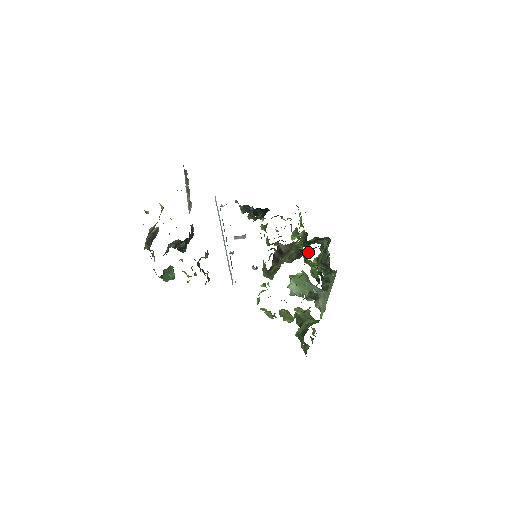
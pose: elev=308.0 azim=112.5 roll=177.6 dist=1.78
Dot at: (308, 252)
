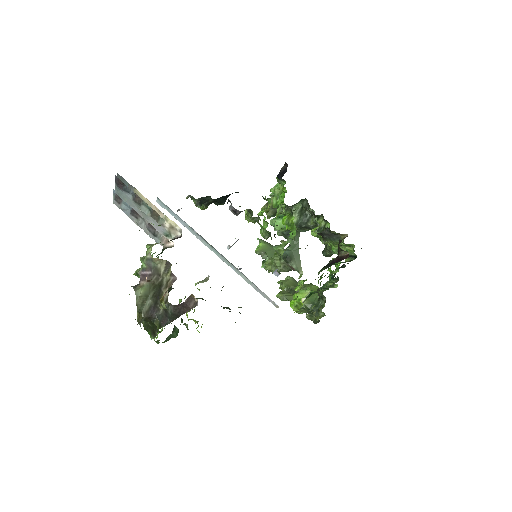
Dot at: occluded
